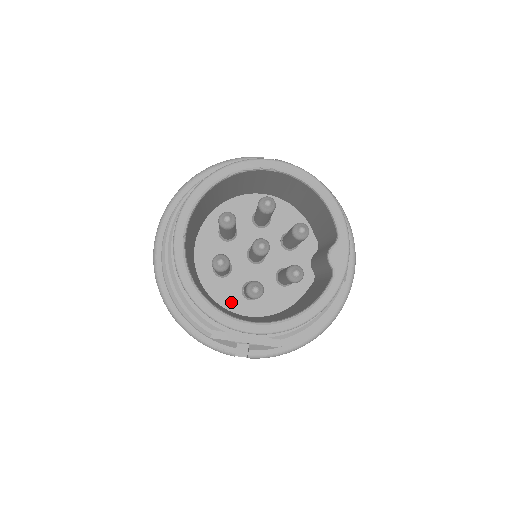
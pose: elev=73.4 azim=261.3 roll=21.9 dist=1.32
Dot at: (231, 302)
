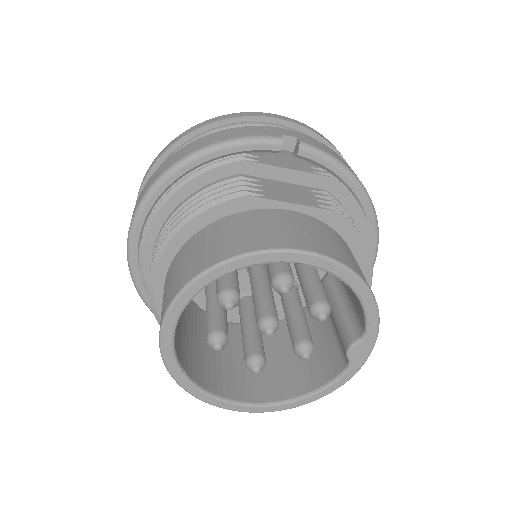
Dot at: occluded
